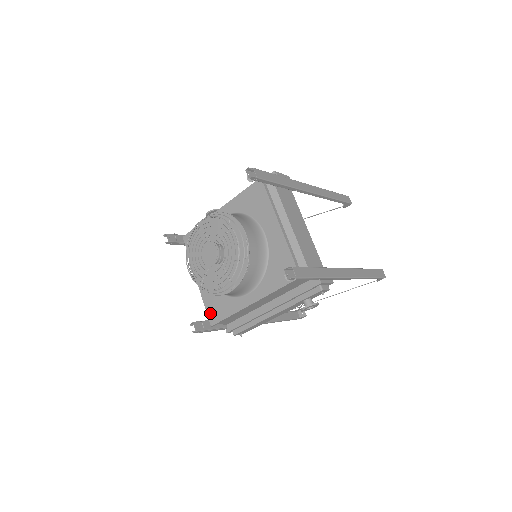
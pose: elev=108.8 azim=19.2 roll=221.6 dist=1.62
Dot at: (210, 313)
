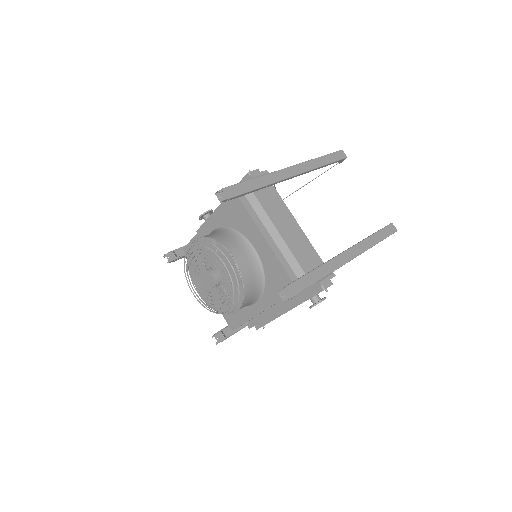
Dot at: (228, 320)
